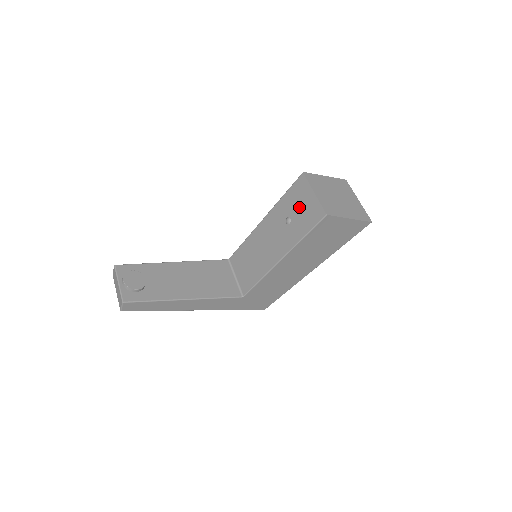
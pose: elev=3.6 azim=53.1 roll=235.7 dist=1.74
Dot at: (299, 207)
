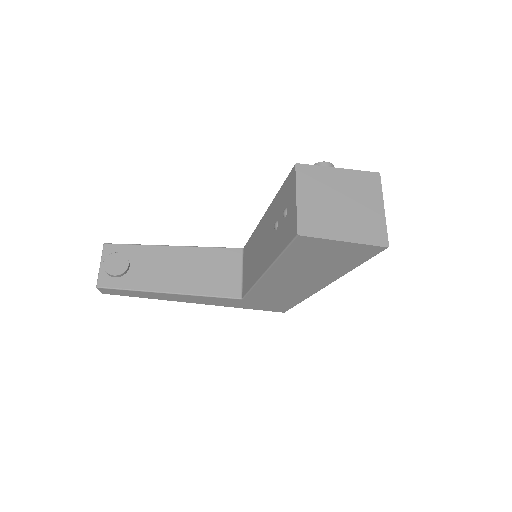
Dot at: (283, 212)
